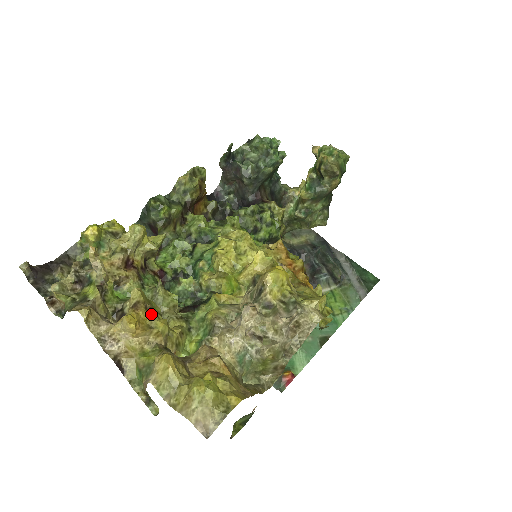
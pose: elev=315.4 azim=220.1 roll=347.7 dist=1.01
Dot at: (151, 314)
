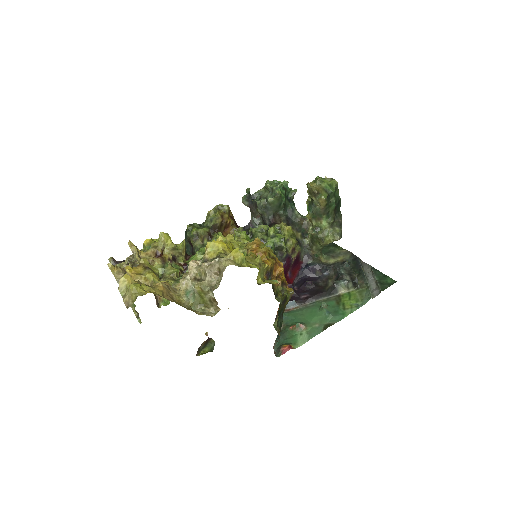
Dot at: (145, 269)
